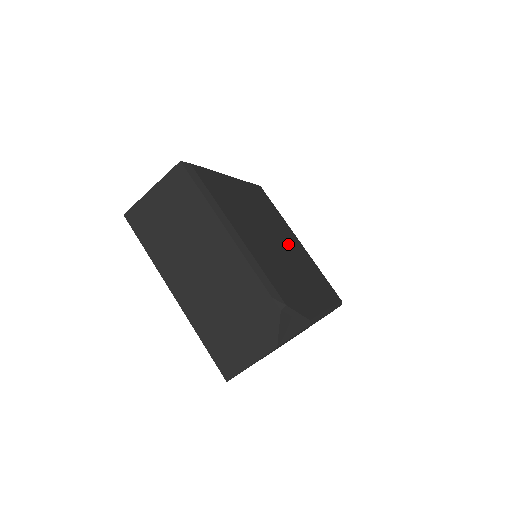
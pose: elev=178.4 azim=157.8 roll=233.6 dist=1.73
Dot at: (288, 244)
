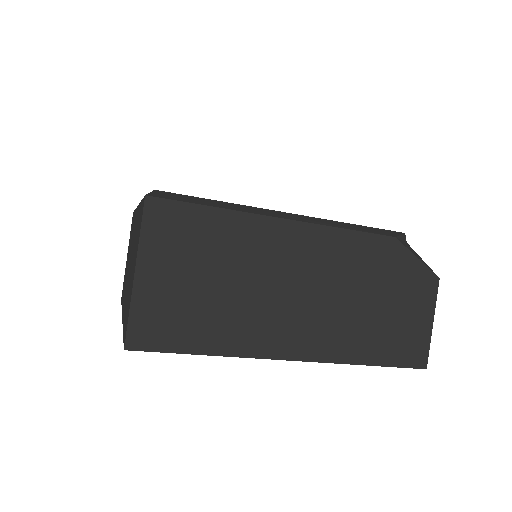
Dot at: occluded
